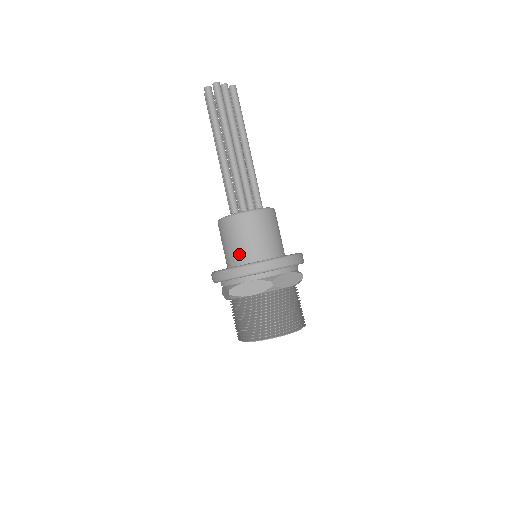
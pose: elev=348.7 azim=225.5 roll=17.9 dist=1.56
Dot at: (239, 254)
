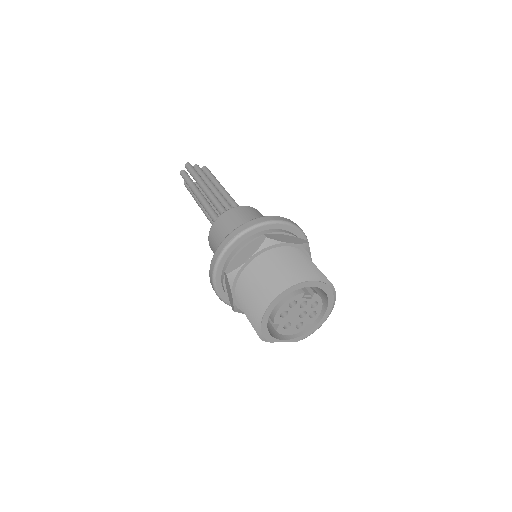
Dot at: occluded
